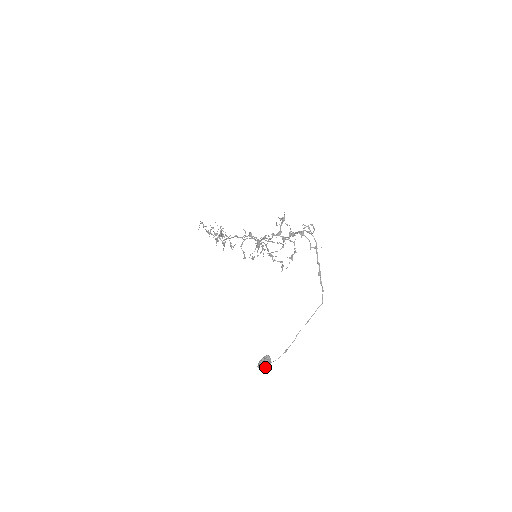
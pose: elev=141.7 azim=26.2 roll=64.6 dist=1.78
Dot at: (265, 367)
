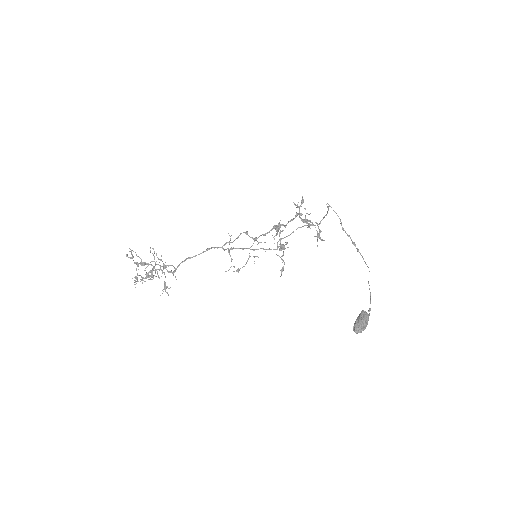
Dot at: occluded
